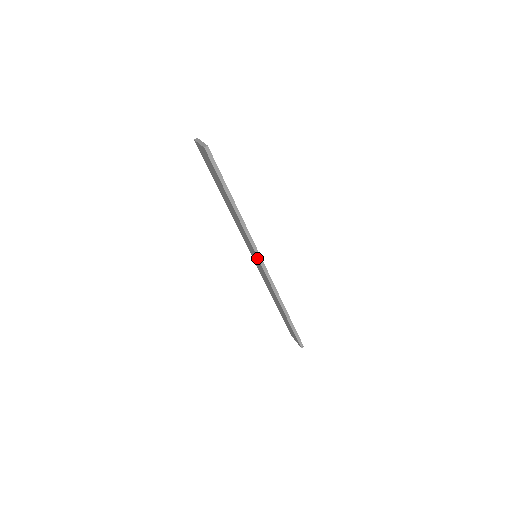
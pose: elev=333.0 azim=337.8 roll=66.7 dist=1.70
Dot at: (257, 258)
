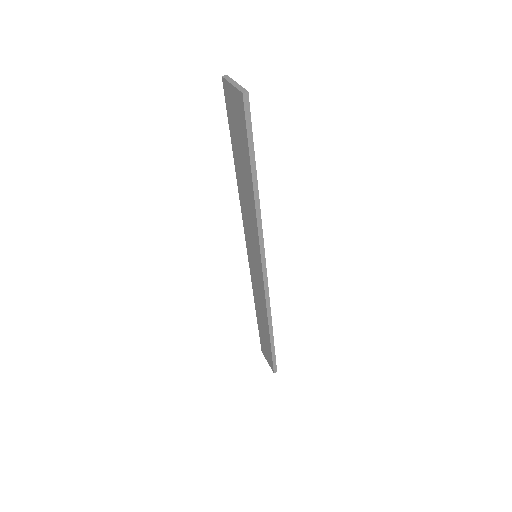
Dot at: (260, 261)
